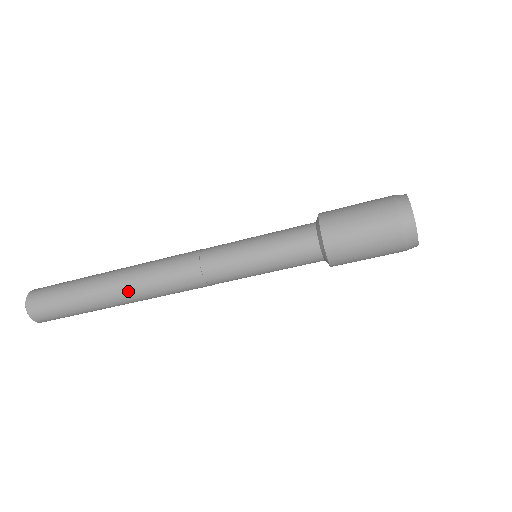
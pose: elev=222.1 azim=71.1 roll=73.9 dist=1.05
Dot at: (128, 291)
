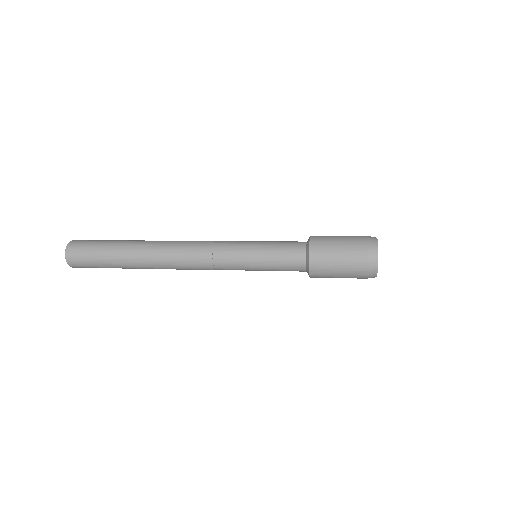
Dot at: (153, 266)
